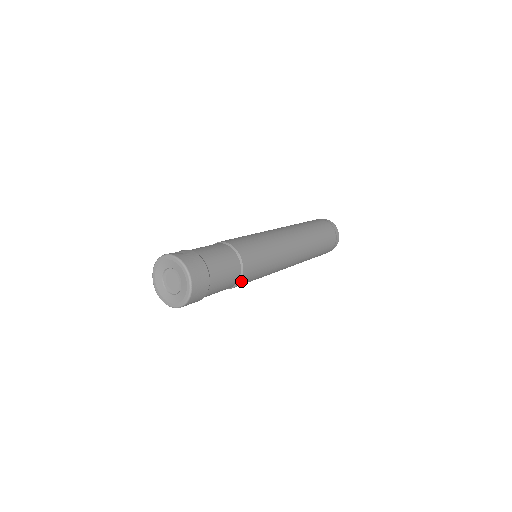
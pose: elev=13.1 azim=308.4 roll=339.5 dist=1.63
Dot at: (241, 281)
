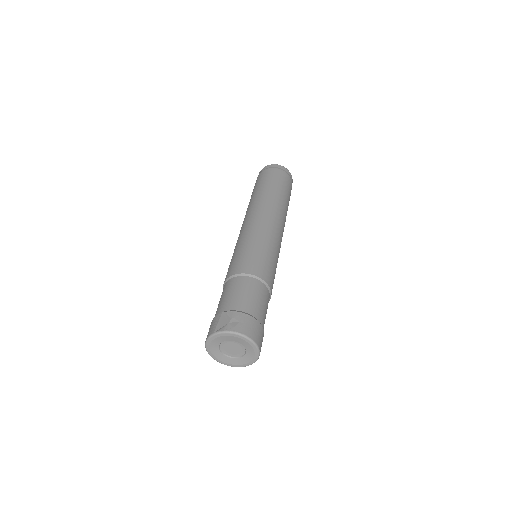
Dot at: occluded
